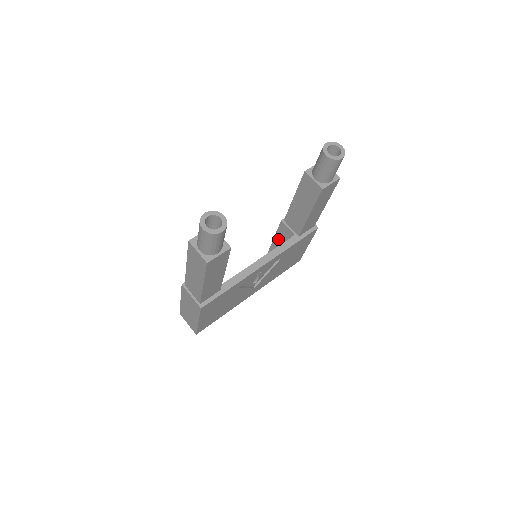
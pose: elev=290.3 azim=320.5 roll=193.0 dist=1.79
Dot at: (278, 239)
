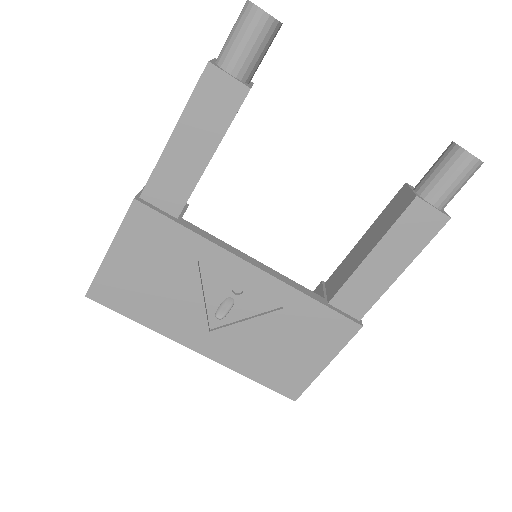
Dot at: occluded
